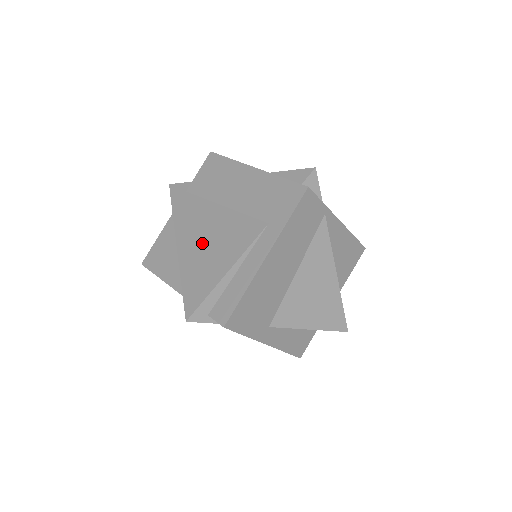
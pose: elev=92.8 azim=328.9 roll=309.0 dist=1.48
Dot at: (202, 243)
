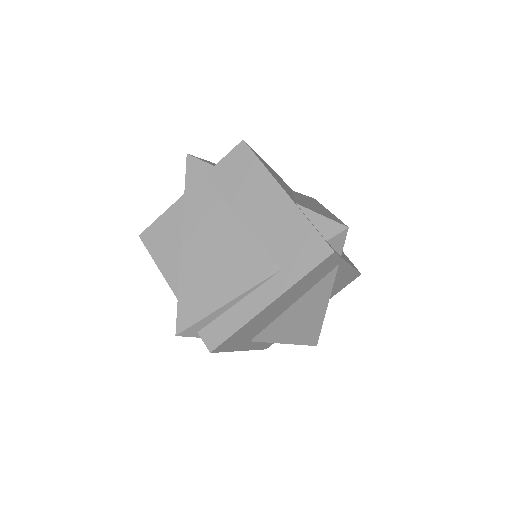
Dot at: (209, 254)
